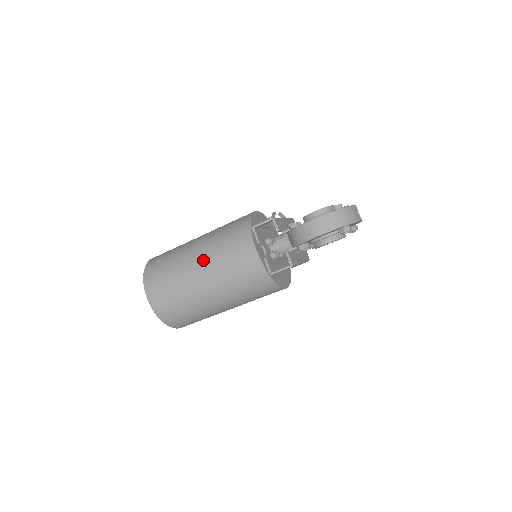
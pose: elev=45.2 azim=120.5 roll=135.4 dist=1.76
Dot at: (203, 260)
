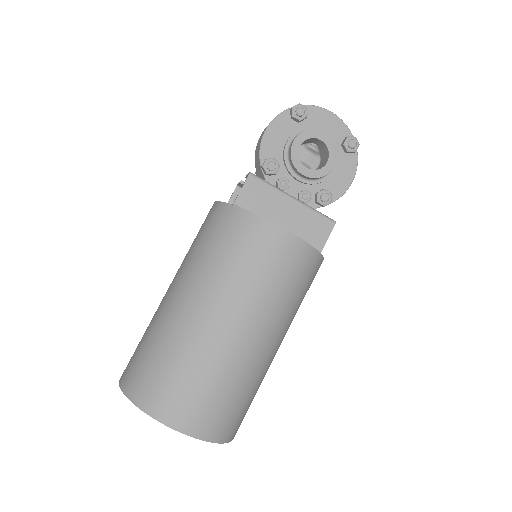
Dot at: occluded
